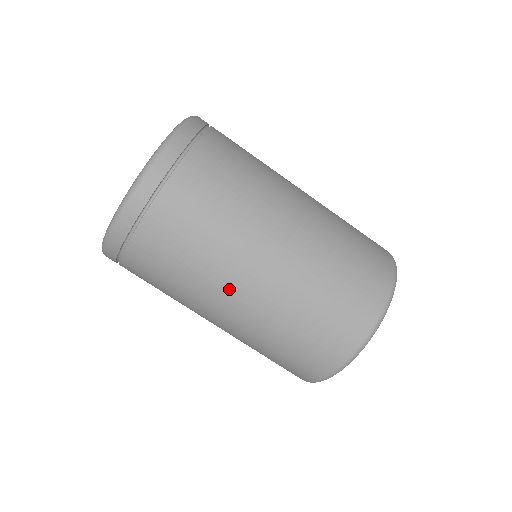
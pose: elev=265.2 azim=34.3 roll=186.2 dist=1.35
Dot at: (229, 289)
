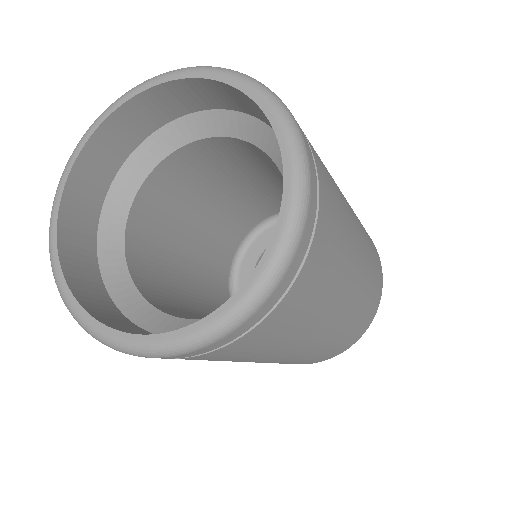
Dot at: occluded
